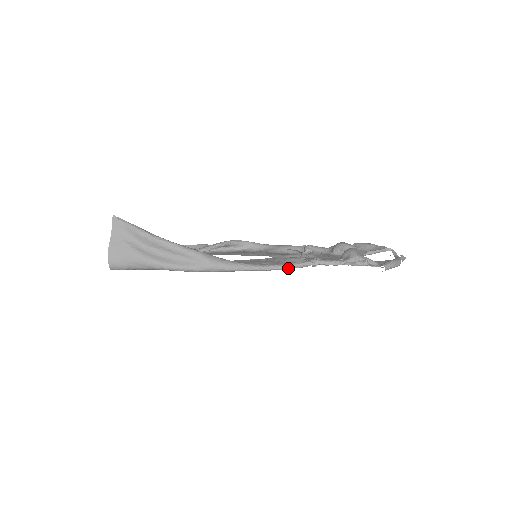
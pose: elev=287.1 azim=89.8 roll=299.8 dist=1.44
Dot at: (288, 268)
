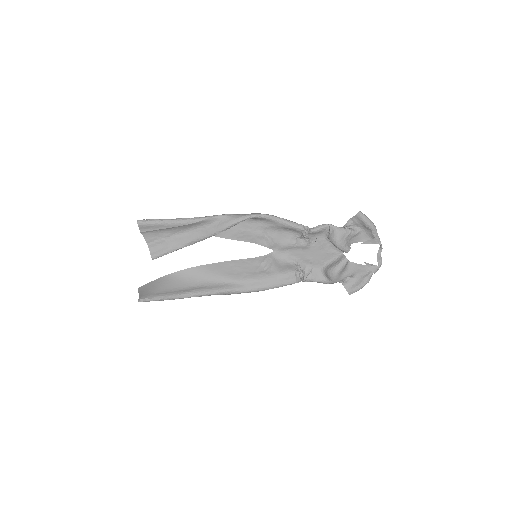
Dot at: (280, 286)
